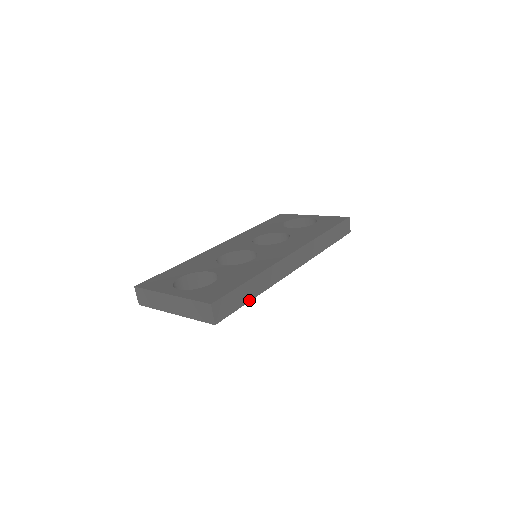
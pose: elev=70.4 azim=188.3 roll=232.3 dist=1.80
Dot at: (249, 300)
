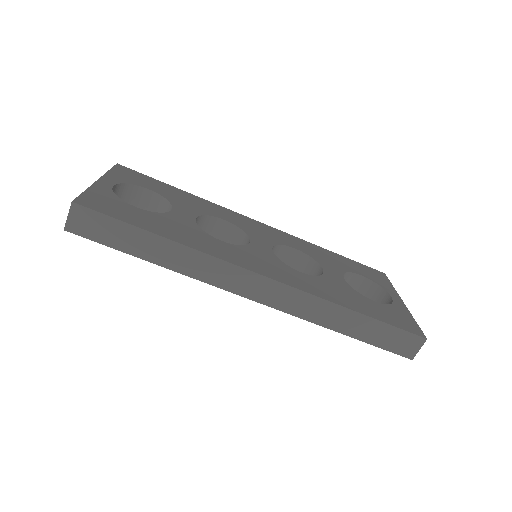
Dot at: (138, 255)
